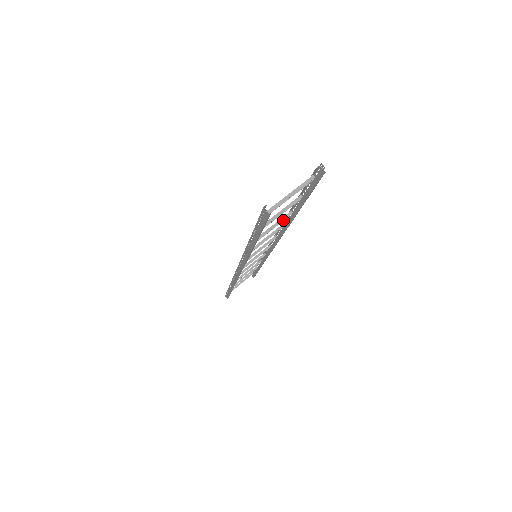
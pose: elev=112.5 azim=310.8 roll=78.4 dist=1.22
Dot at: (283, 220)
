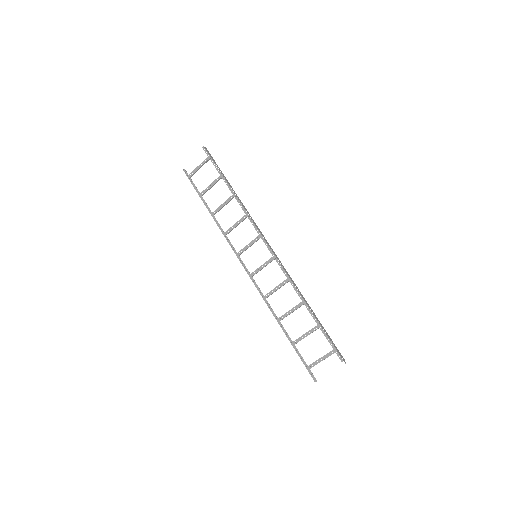
Dot at: (299, 304)
